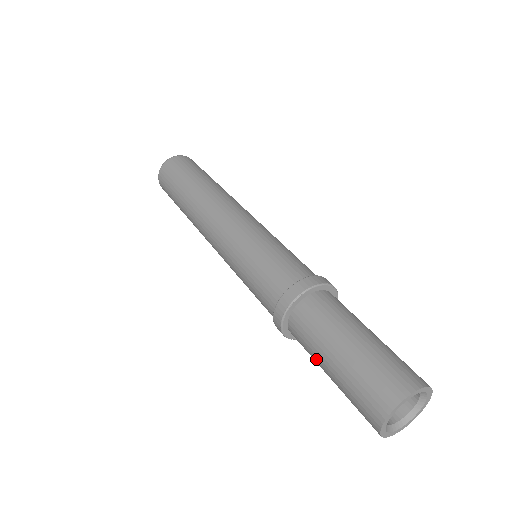
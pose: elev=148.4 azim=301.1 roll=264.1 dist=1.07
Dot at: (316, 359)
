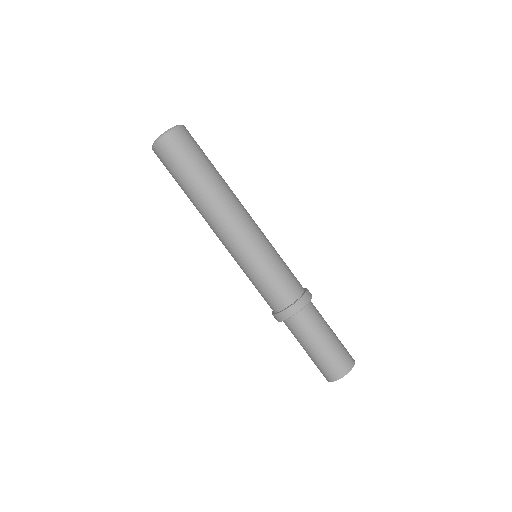
Dot at: (302, 342)
